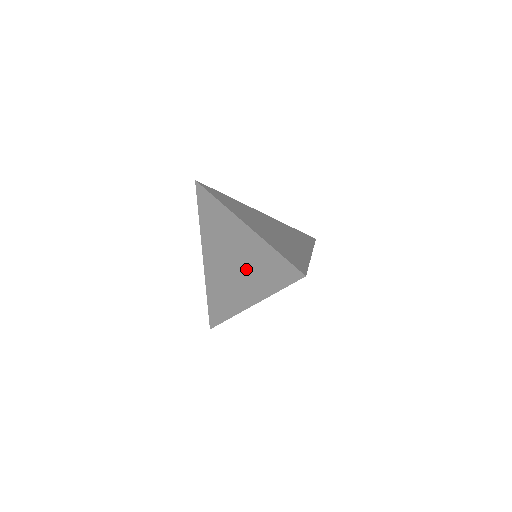
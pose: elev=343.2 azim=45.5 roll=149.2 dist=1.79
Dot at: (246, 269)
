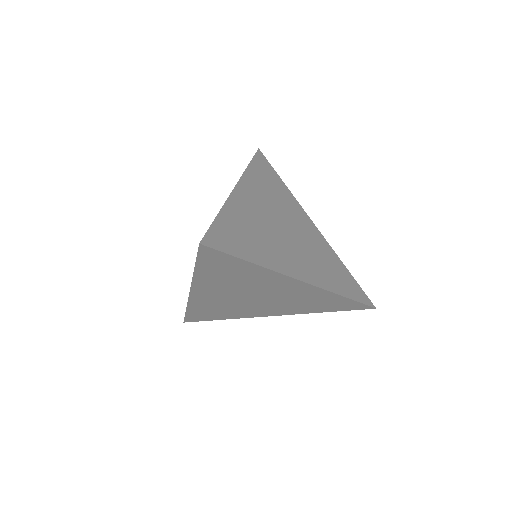
Dot at: (281, 302)
